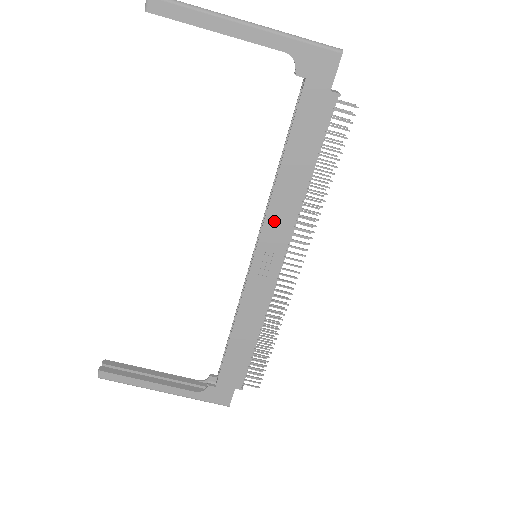
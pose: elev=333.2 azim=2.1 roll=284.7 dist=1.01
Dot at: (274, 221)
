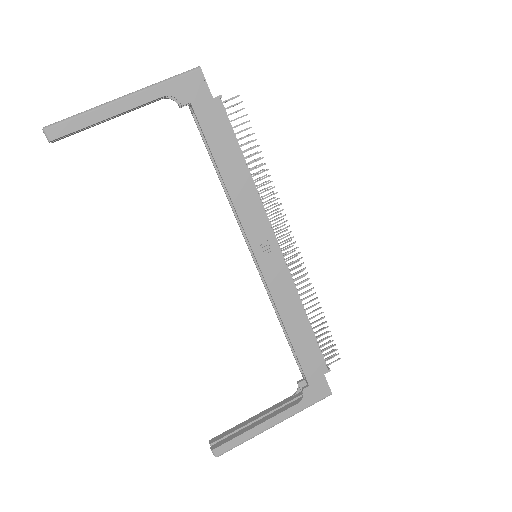
Dot at: (248, 218)
